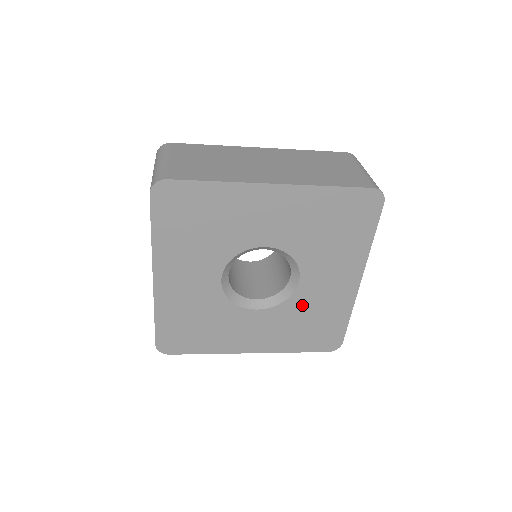
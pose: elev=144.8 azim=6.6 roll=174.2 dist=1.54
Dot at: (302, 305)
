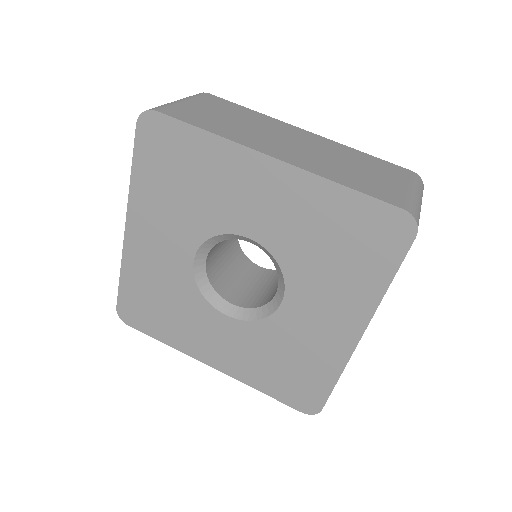
Dot at: (280, 335)
